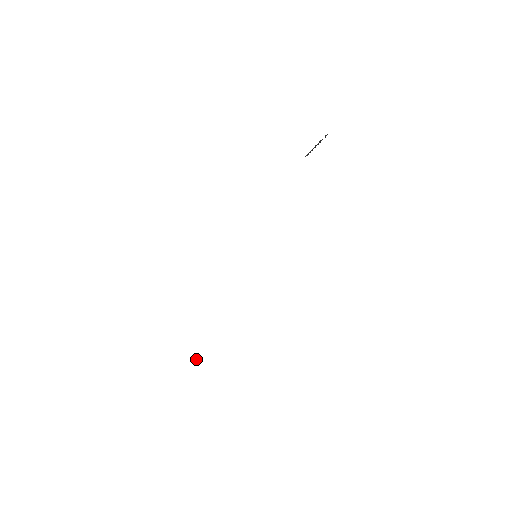
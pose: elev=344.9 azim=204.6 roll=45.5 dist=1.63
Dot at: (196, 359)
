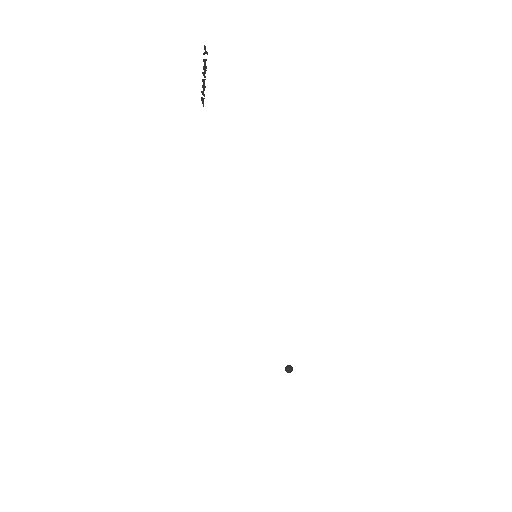
Dot at: occluded
